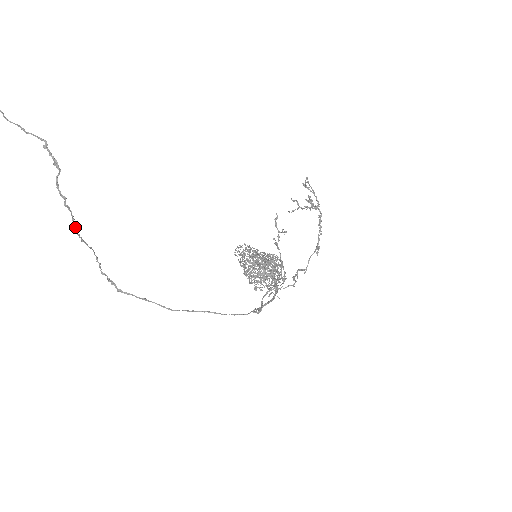
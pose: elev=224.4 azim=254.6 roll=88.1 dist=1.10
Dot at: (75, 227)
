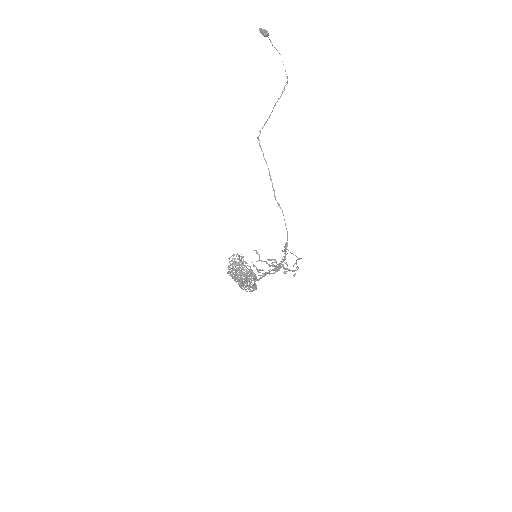
Dot at: occluded
